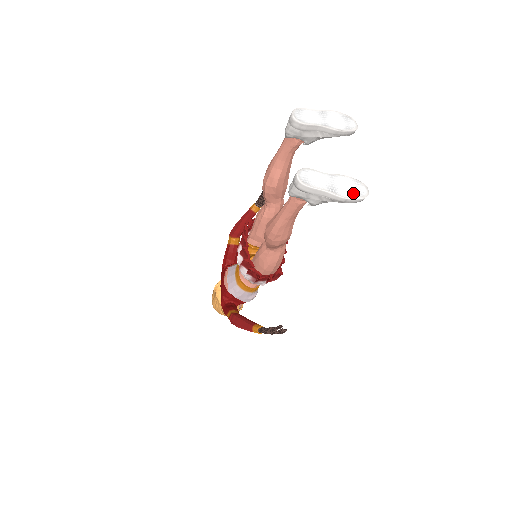
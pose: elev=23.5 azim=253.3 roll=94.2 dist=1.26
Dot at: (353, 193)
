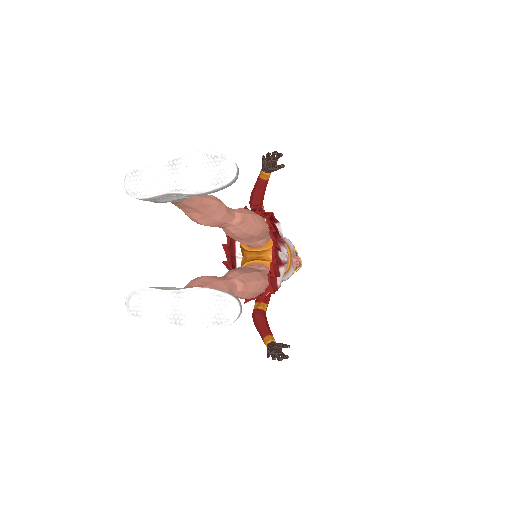
Dot at: (210, 320)
